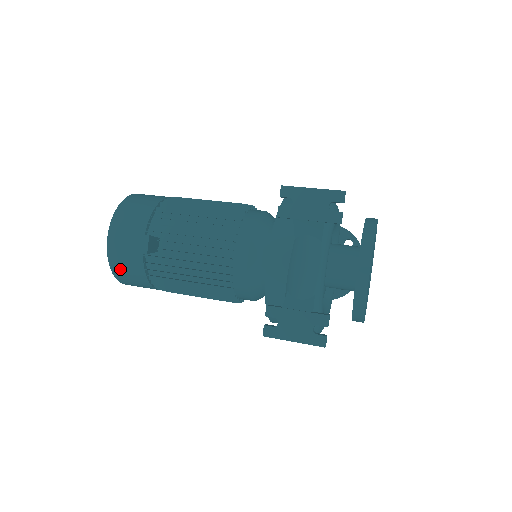
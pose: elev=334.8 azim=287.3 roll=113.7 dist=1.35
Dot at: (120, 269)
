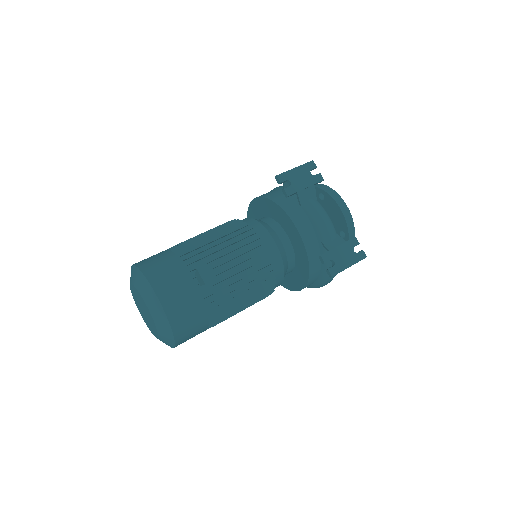
Dot at: (181, 322)
